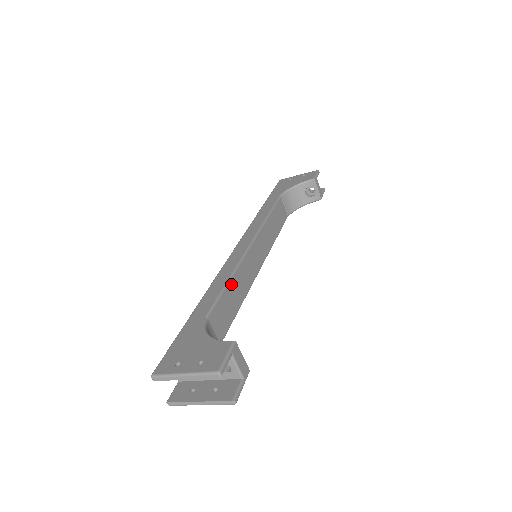
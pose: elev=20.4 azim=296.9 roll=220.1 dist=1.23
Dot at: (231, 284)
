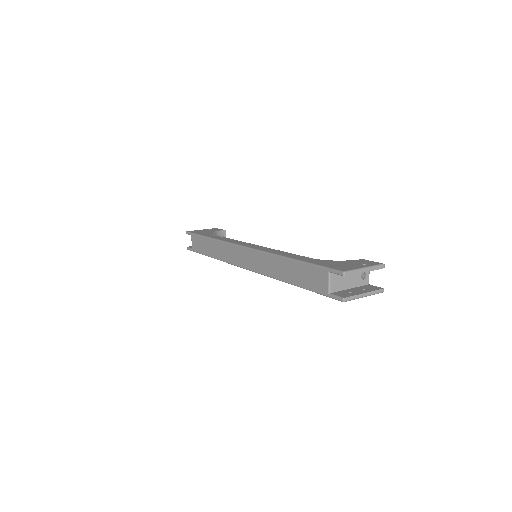
Dot at: occluded
